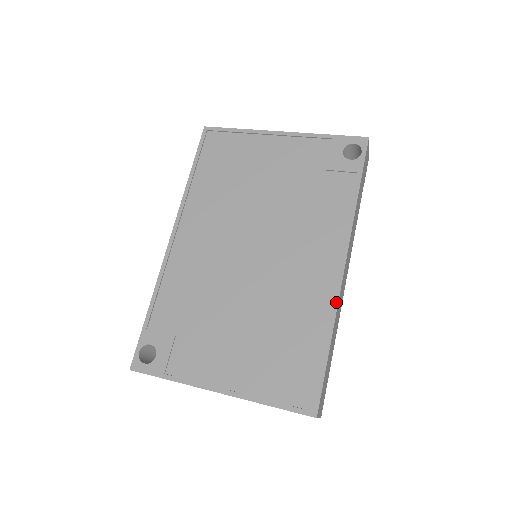
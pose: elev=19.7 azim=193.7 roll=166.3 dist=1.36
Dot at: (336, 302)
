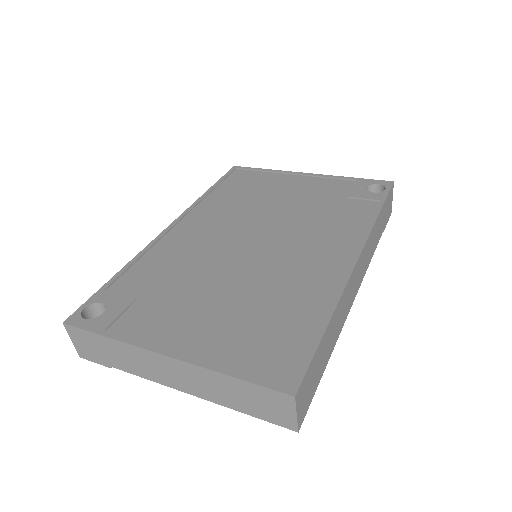
Dot at: (342, 287)
